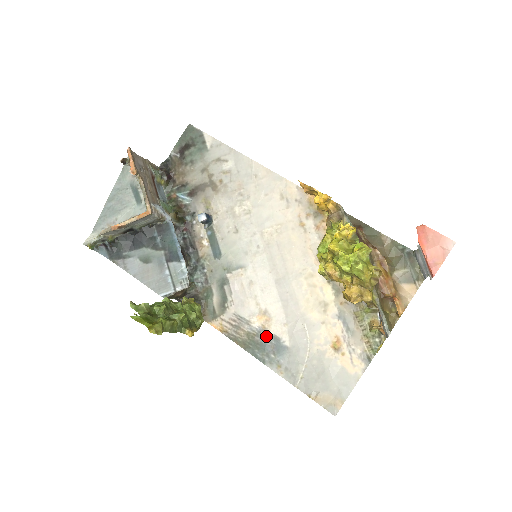
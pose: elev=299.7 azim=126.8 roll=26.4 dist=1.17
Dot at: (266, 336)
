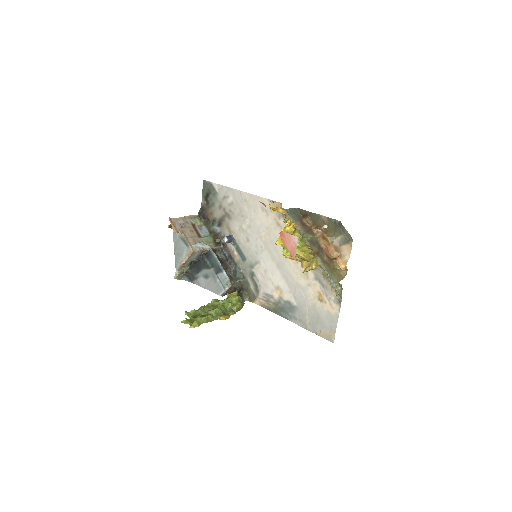
Dot at: (283, 302)
